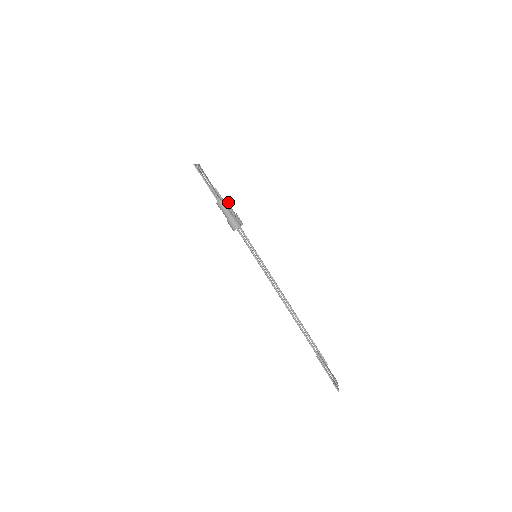
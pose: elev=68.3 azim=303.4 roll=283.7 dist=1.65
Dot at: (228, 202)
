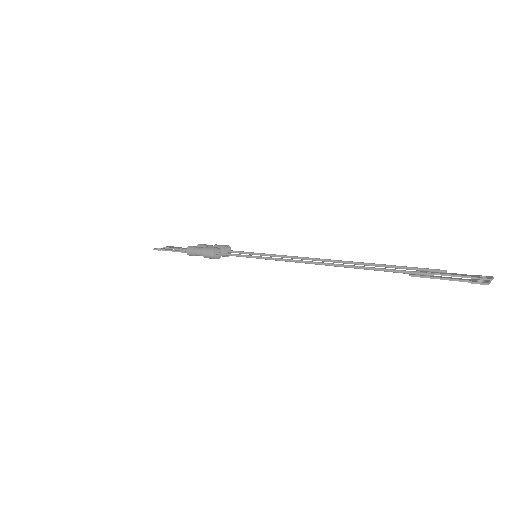
Dot at: (203, 245)
